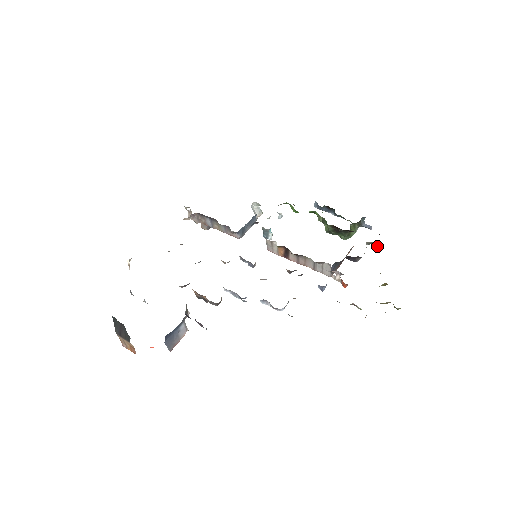
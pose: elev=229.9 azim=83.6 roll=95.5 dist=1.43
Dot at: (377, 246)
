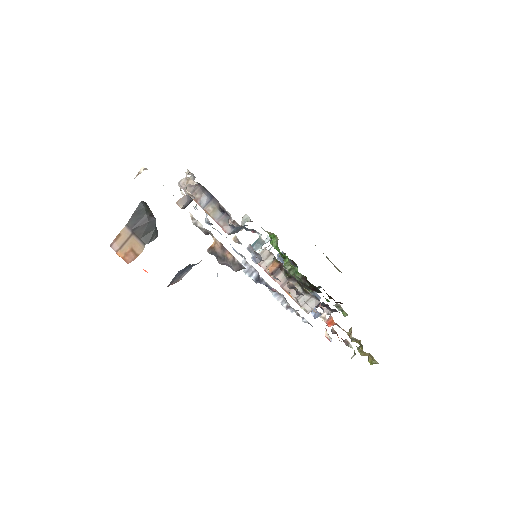
Dot at: (343, 311)
